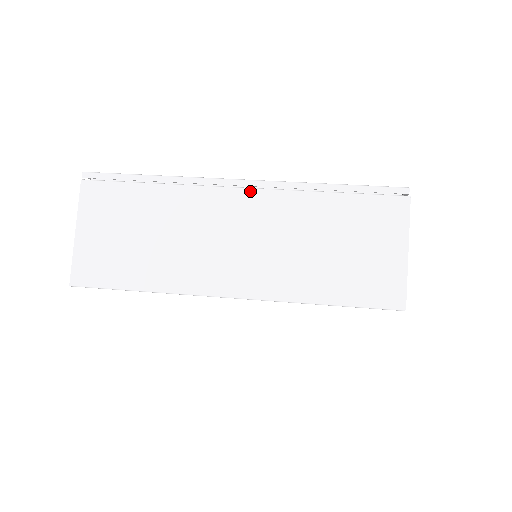
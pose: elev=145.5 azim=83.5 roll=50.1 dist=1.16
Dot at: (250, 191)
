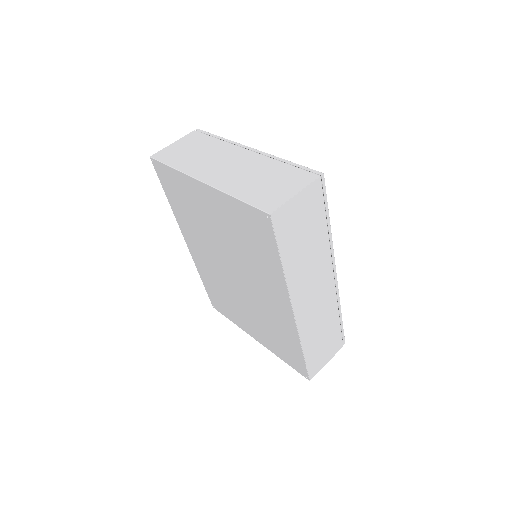
Dot at: (252, 152)
